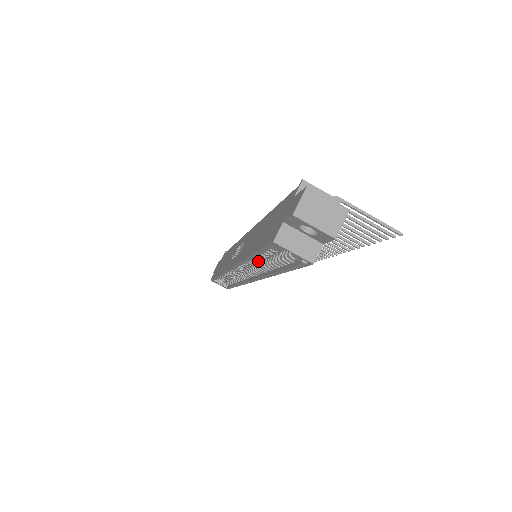
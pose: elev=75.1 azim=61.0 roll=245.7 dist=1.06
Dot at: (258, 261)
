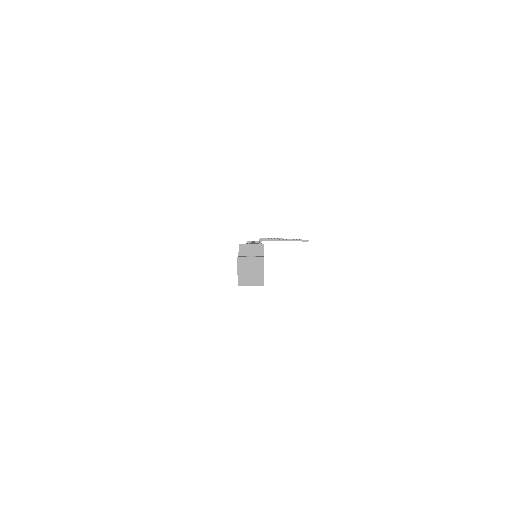
Dot at: occluded
